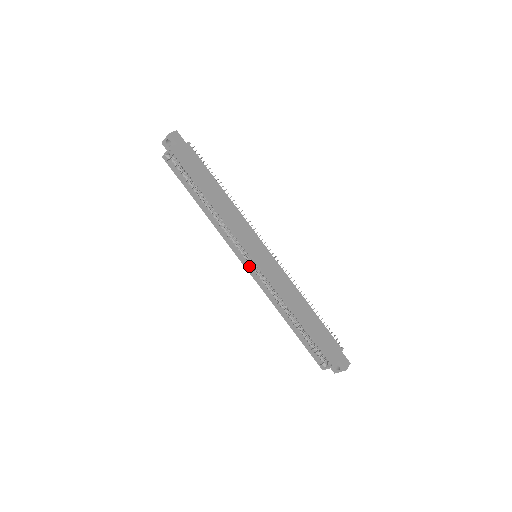
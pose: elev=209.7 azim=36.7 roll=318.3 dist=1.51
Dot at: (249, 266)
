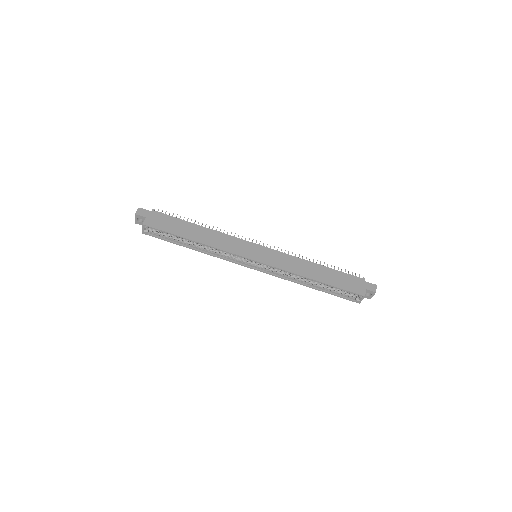
Dot at: (256, 267)
